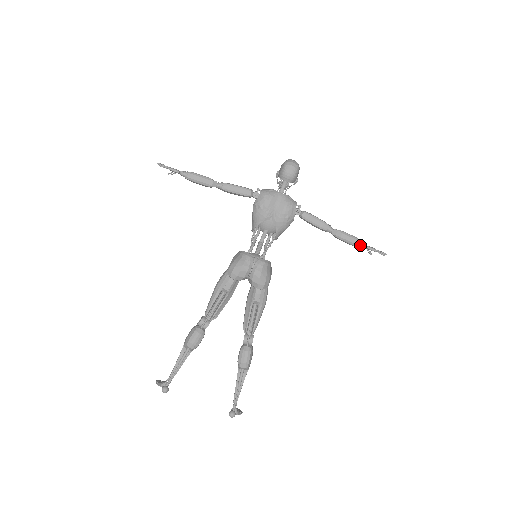
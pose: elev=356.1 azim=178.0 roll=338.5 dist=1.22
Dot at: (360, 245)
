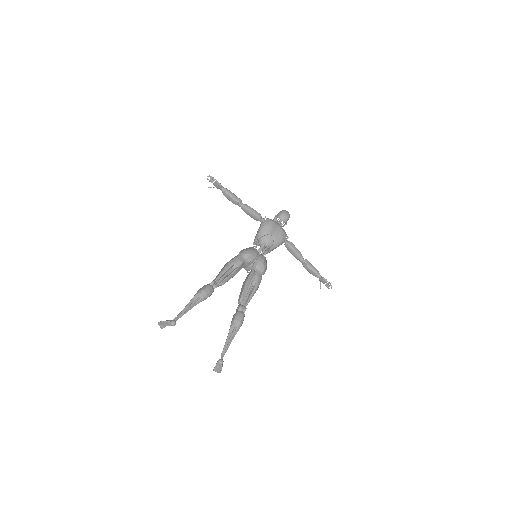
Dot at: (319, 274)
